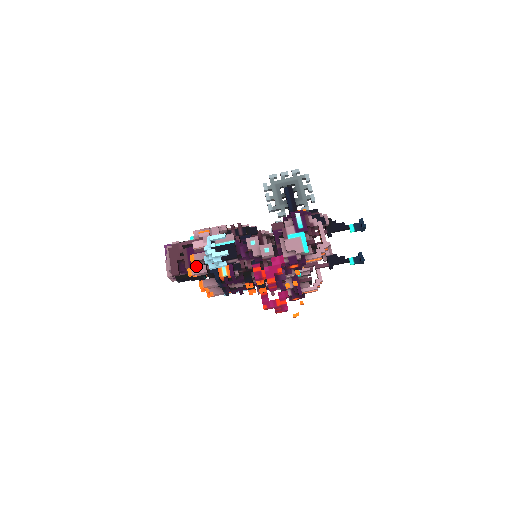
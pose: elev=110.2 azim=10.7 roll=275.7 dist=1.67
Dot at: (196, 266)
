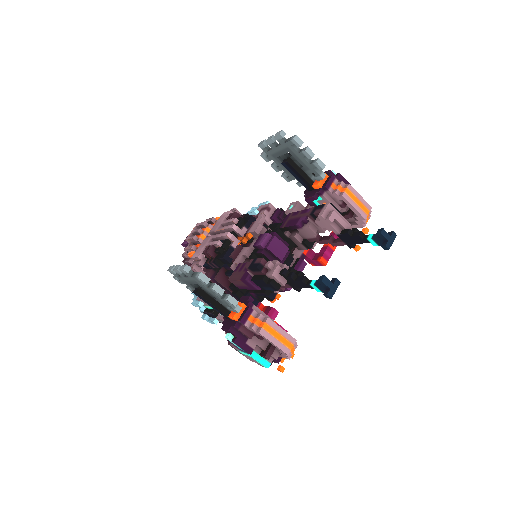
Dot at: occluded
